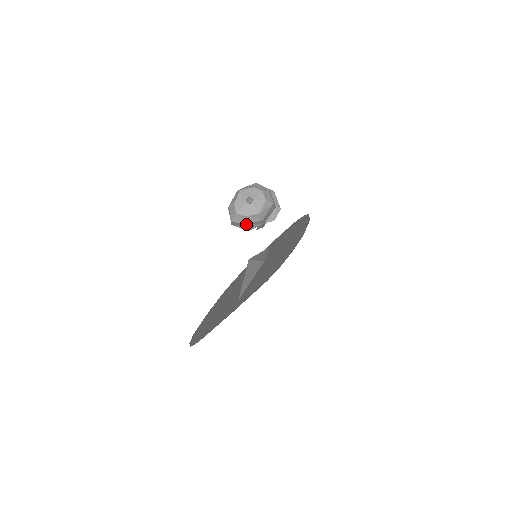
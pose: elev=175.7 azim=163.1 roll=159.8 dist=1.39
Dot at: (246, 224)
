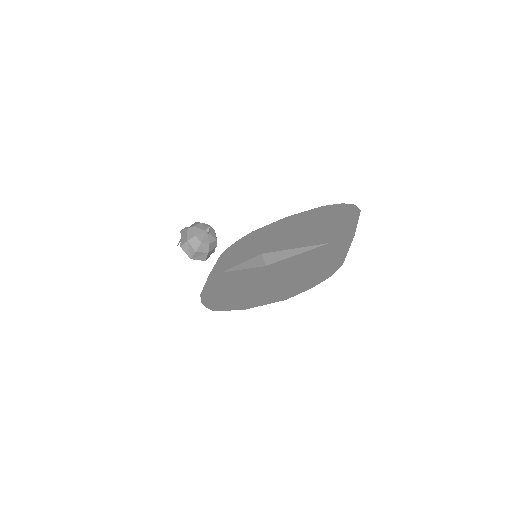
Dot at: (208, 252)
